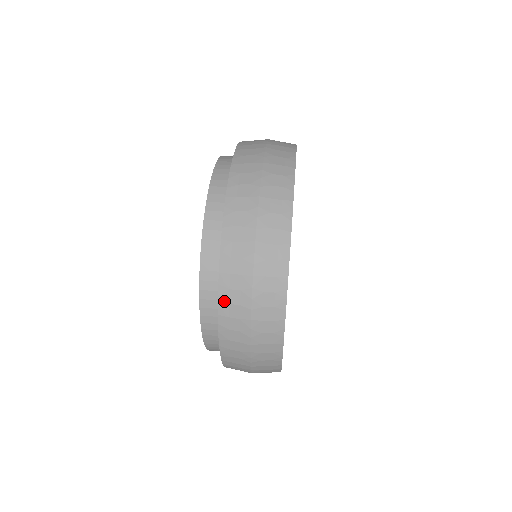
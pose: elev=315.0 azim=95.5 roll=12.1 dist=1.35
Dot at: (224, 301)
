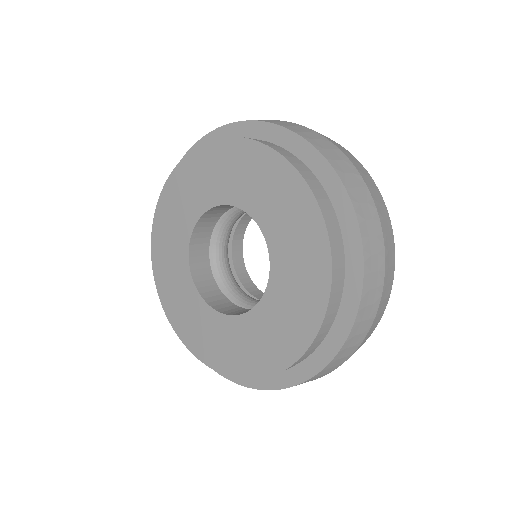
Dot at: (285, 126)
